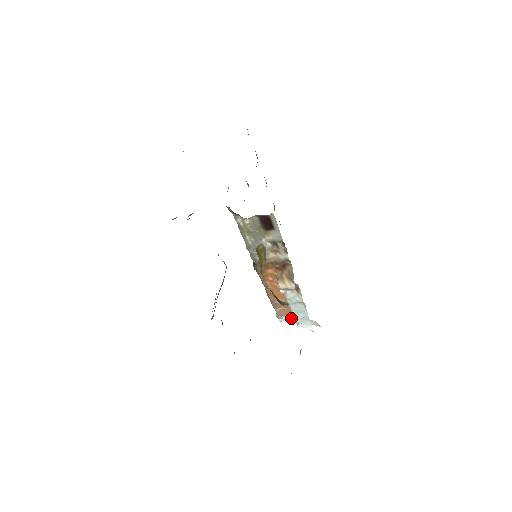
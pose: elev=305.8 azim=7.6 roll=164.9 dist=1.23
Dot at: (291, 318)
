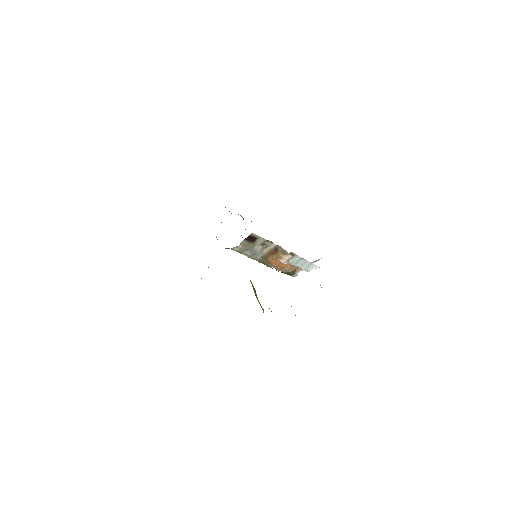
Dot at: occluded
